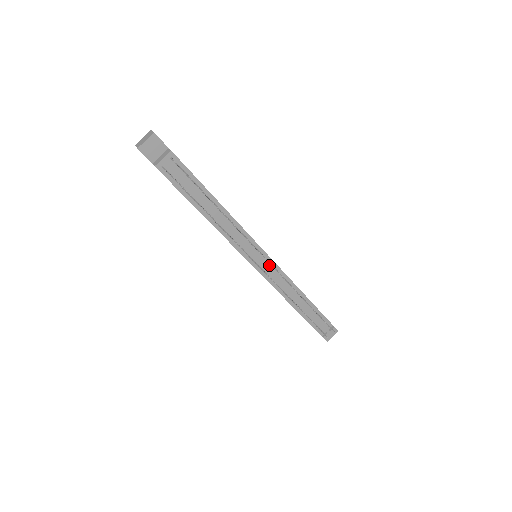
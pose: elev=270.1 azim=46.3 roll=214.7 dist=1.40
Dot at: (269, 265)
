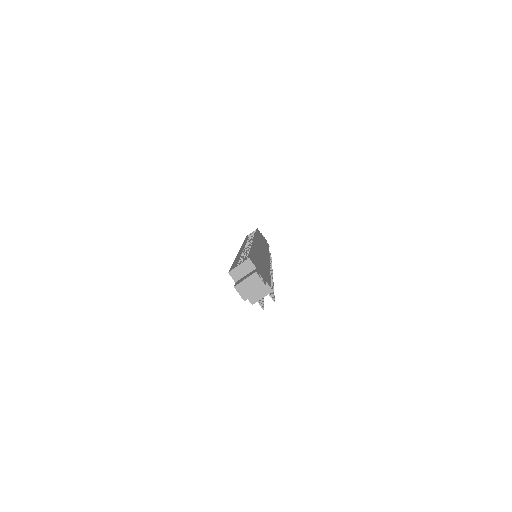
Dot at: occluded
